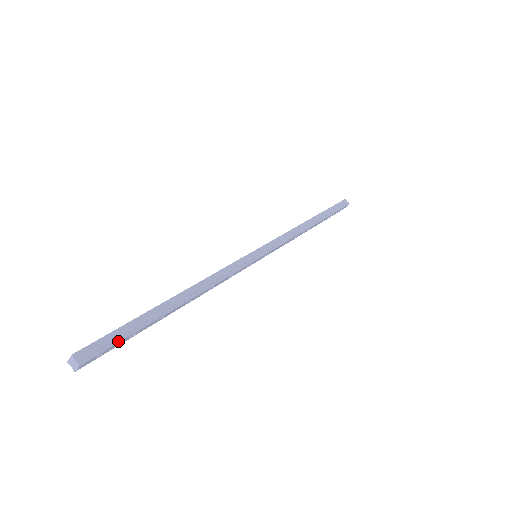
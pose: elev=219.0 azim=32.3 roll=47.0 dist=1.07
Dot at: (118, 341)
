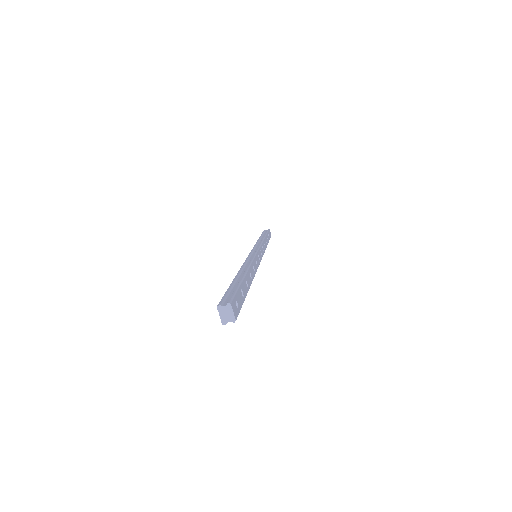
Dot at: (236, 291)
